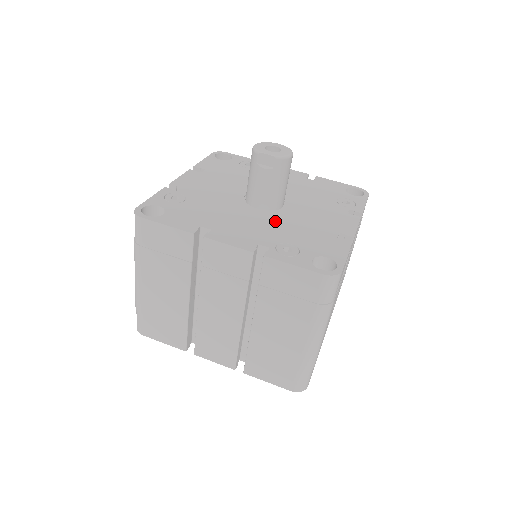
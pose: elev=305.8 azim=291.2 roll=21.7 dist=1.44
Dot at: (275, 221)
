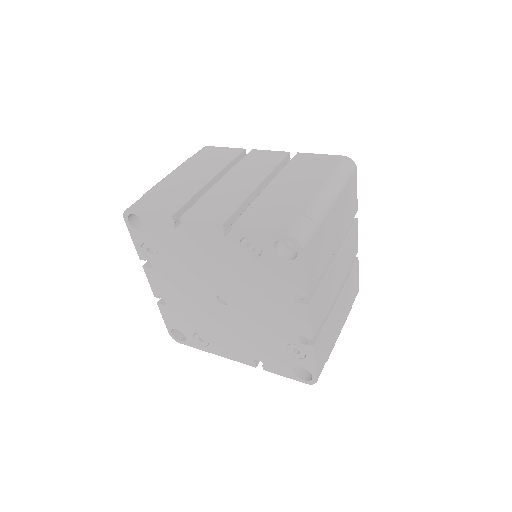
Dot at: occluded
